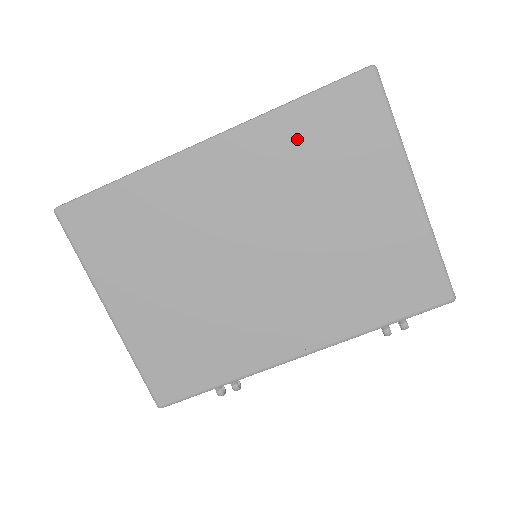
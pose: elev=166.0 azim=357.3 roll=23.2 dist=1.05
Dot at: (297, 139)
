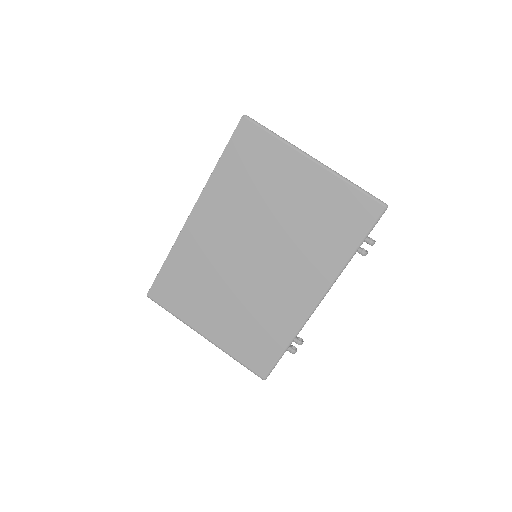
Dot at: (232, 179)
